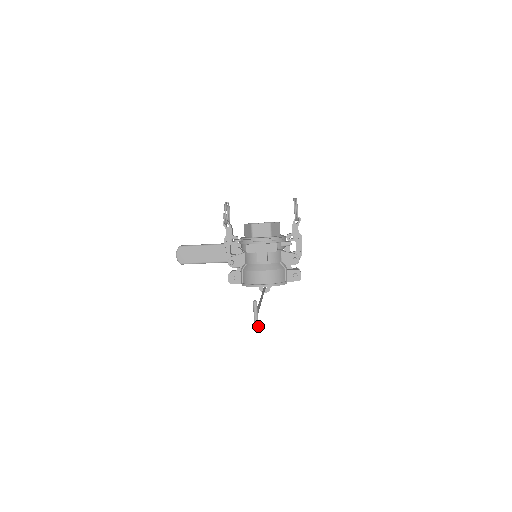
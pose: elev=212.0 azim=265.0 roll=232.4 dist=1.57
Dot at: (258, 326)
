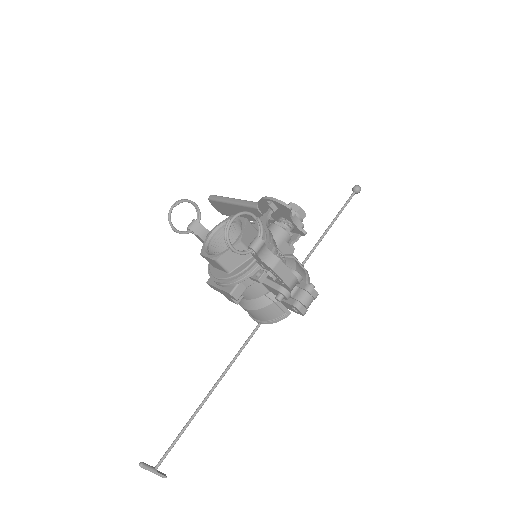
Dot at: (162, 476)
